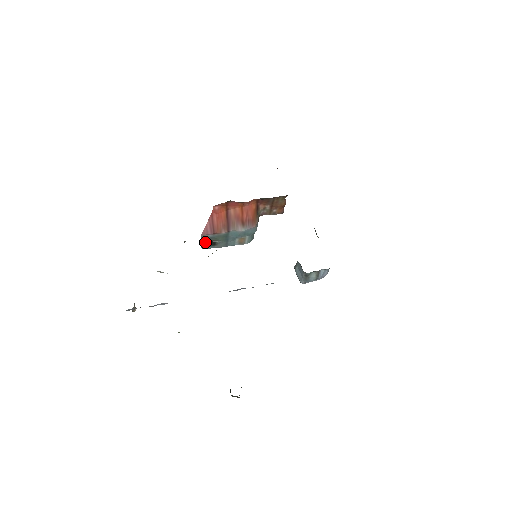
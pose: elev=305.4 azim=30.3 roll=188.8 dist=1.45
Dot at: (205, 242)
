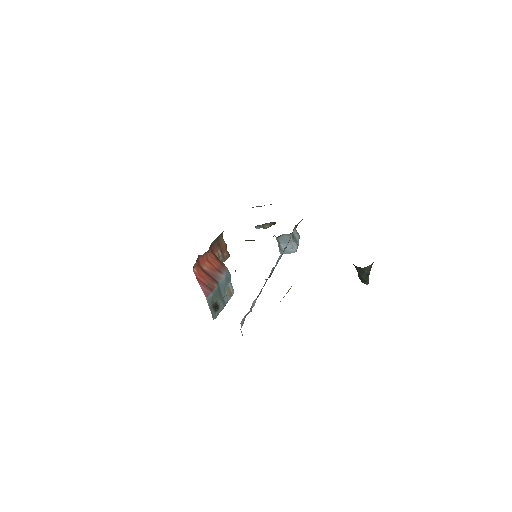
Dot at: (211, 308)
